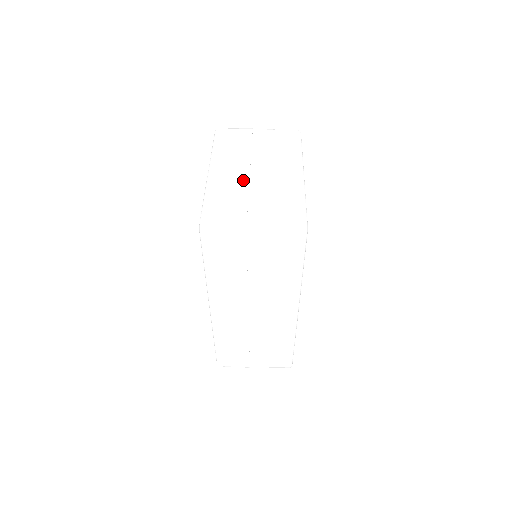
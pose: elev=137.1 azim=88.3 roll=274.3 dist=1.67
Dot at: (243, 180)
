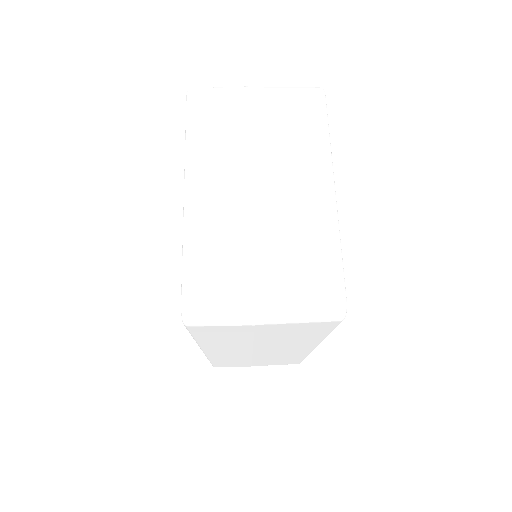
Dot at: (241, 213)
